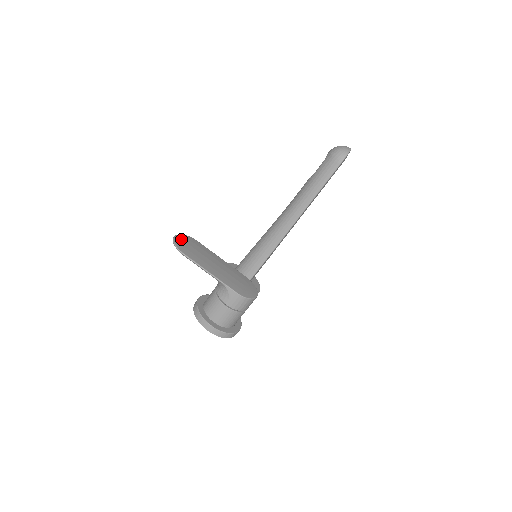
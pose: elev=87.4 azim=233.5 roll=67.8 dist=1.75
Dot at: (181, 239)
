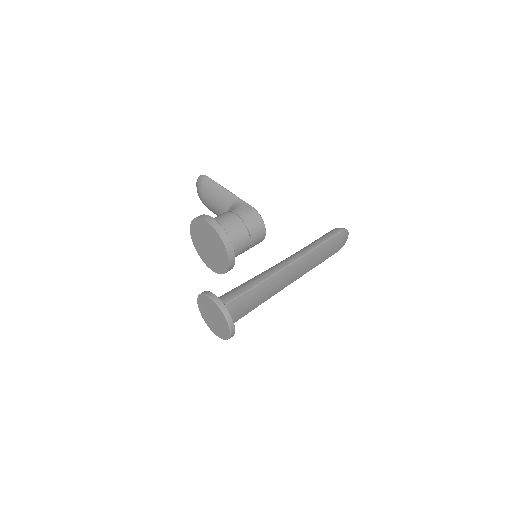
Dot at: occluded
